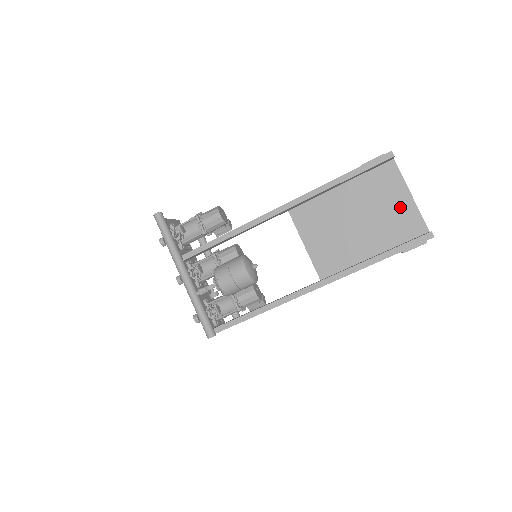
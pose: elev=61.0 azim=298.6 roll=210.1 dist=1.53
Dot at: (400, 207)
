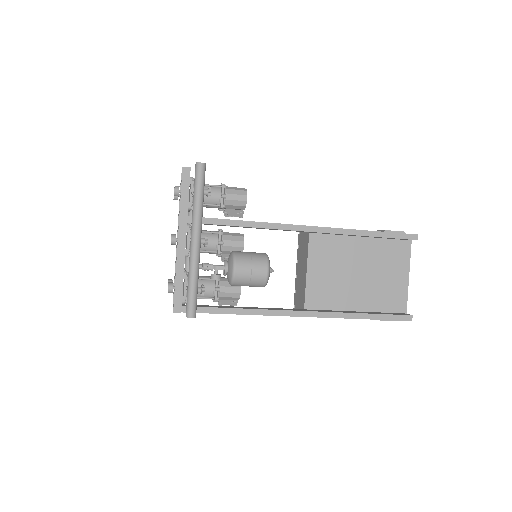
Dot at: (396, 282)
